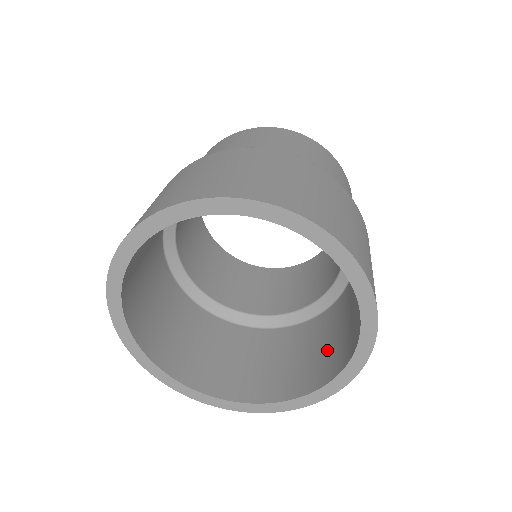
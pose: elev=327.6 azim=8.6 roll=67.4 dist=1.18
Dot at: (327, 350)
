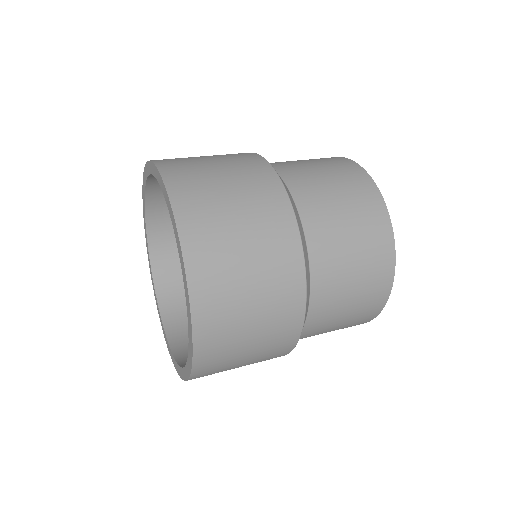
Dot at: occluded
